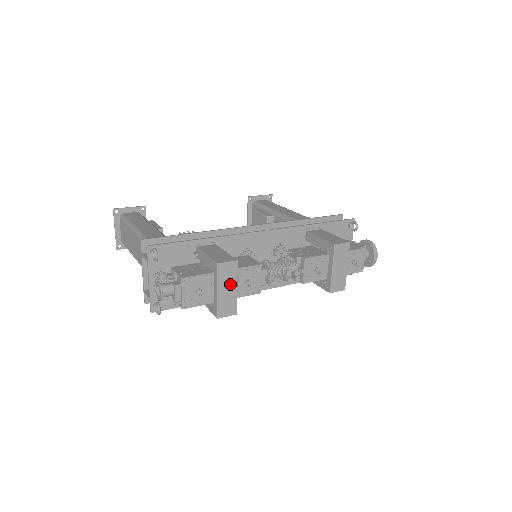
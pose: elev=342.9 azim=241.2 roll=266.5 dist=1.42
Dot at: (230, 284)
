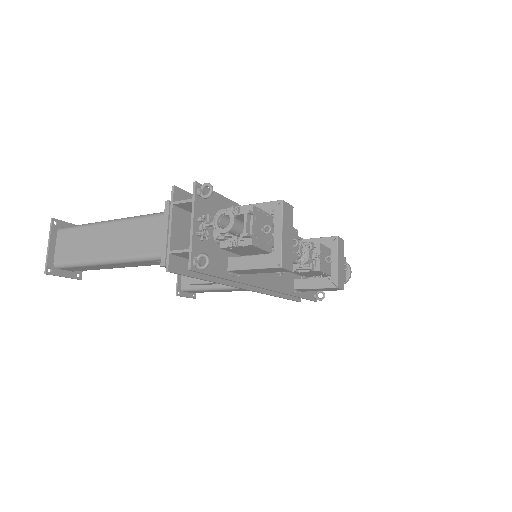
Dot at: (289, 230)
